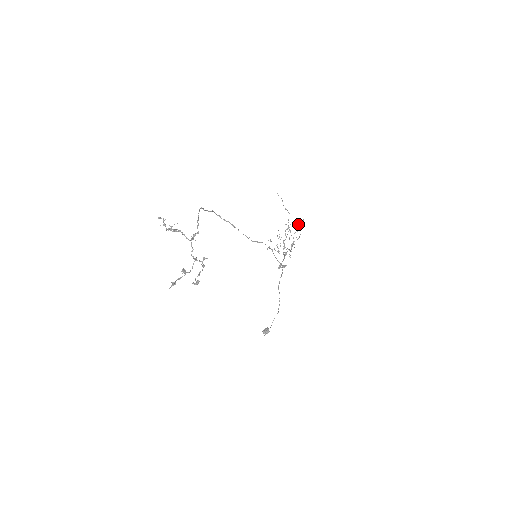
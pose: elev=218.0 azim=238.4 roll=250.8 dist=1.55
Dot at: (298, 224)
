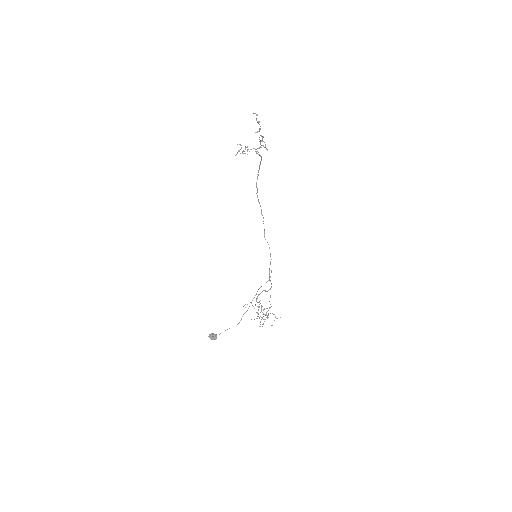
Dot at: (275, 316)
